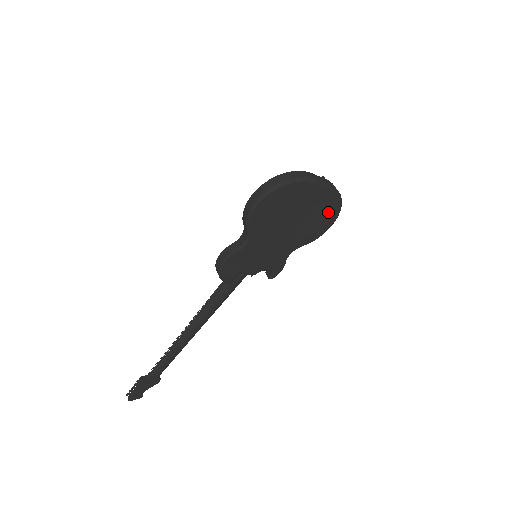
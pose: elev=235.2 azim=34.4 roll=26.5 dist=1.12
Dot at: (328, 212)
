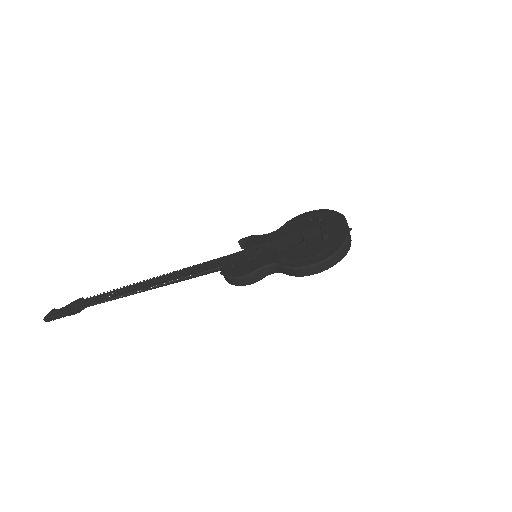
Dot at: occluded
